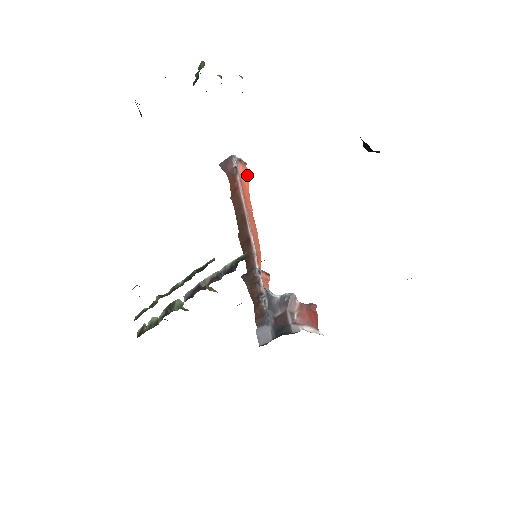
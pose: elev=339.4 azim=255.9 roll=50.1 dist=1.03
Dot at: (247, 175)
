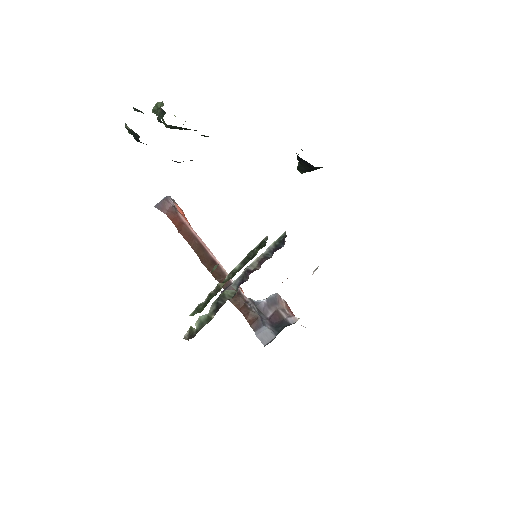
Dot at: (183, 213)
